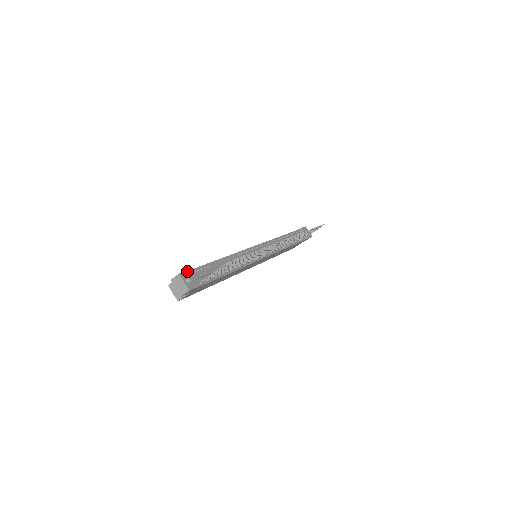
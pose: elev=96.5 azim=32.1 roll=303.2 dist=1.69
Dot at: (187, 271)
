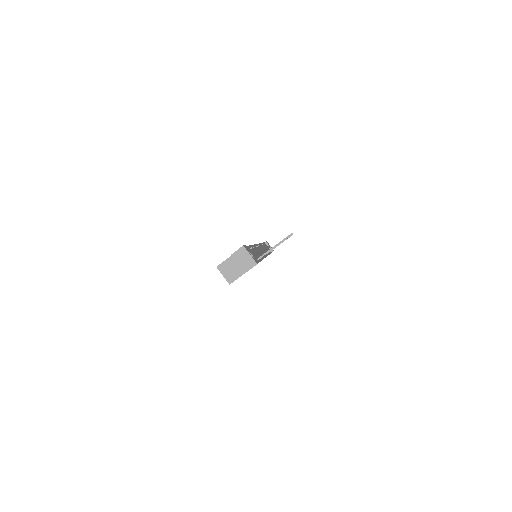
Dot at: (245, 246)
